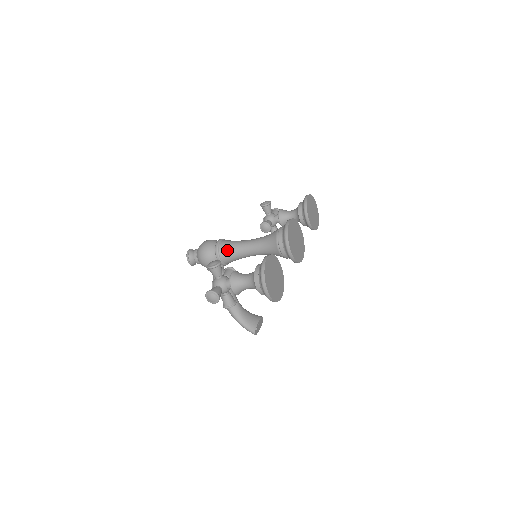
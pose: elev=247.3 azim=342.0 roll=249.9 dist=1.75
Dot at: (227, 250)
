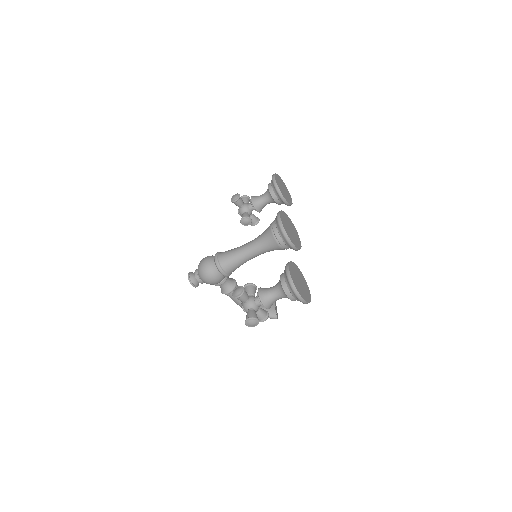
Dot at: (229, 263)
